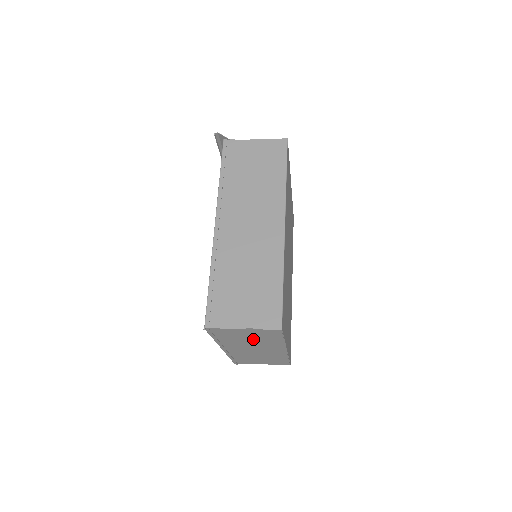
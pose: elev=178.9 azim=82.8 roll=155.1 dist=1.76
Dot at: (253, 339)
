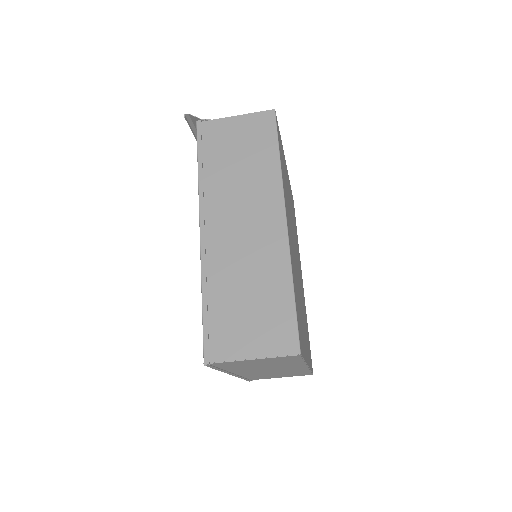
Dot at: (266, 364)
